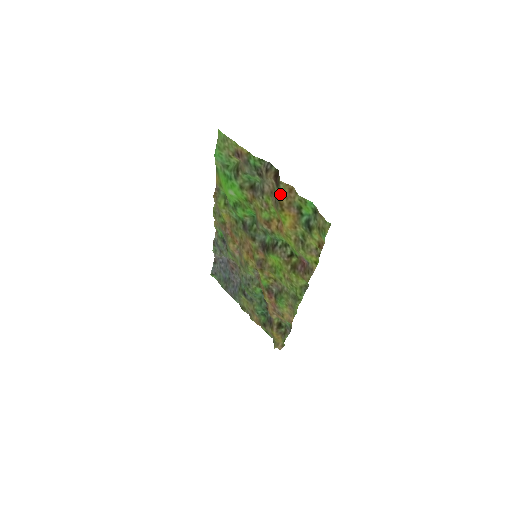
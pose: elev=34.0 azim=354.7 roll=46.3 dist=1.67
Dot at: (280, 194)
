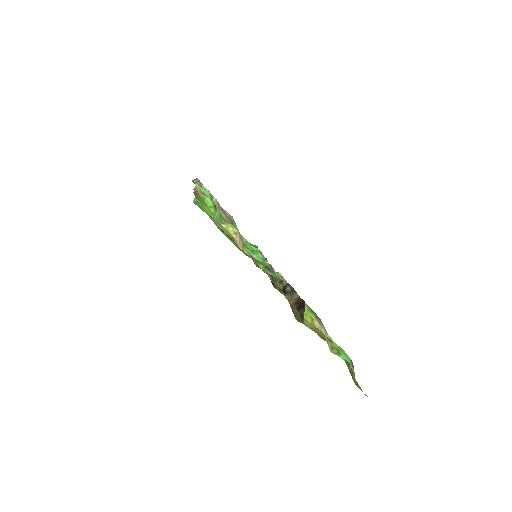
Dot at: occluded
